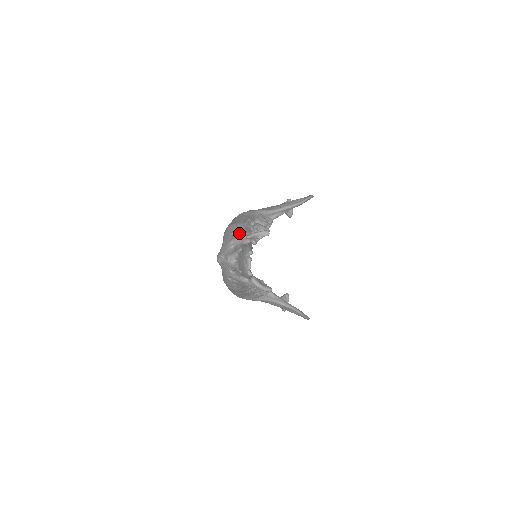
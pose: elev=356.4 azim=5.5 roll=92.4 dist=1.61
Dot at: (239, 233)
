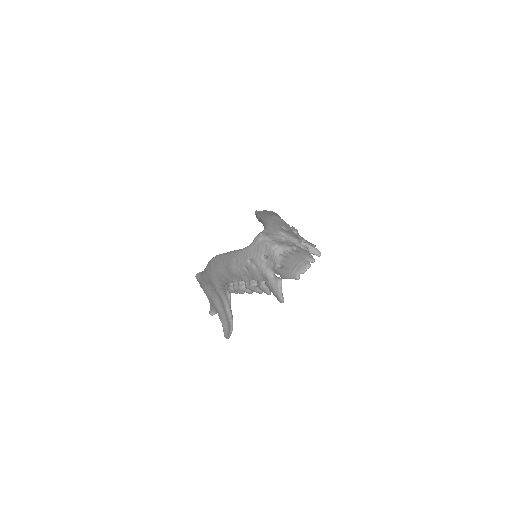
Dot at: (290, 231)
